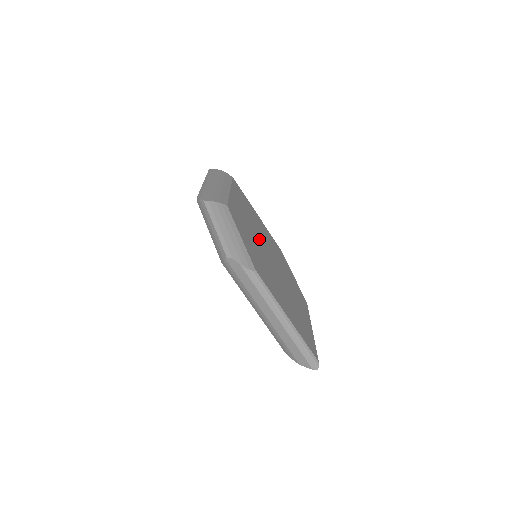
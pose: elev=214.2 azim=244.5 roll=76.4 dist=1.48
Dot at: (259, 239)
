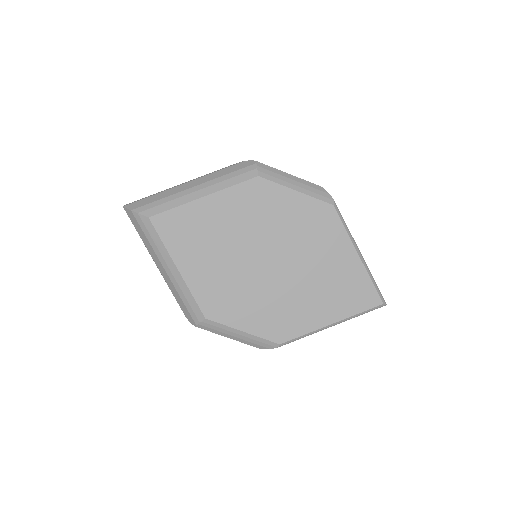
Dot at: (243, 264)
